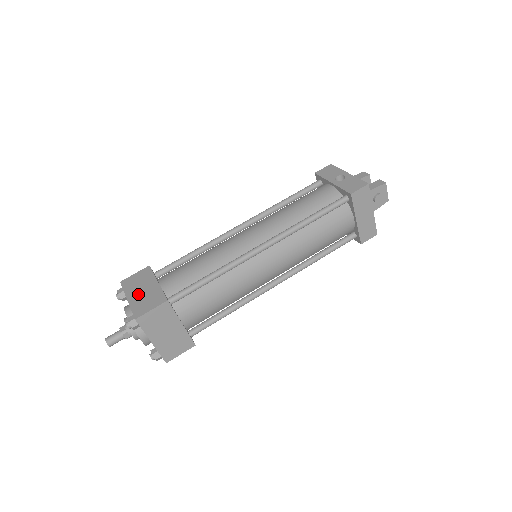
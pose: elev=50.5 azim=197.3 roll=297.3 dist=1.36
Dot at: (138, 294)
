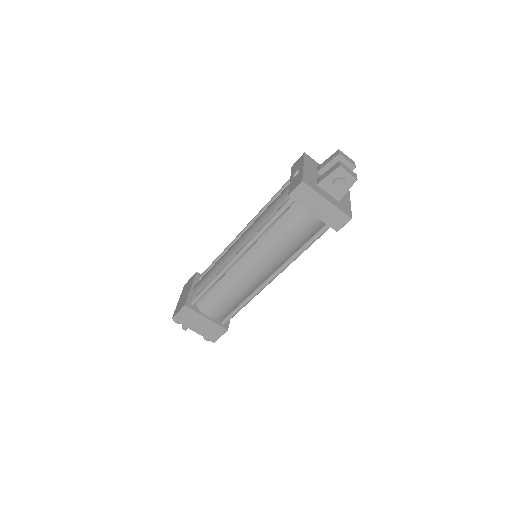
Dot at: (182, 297)
